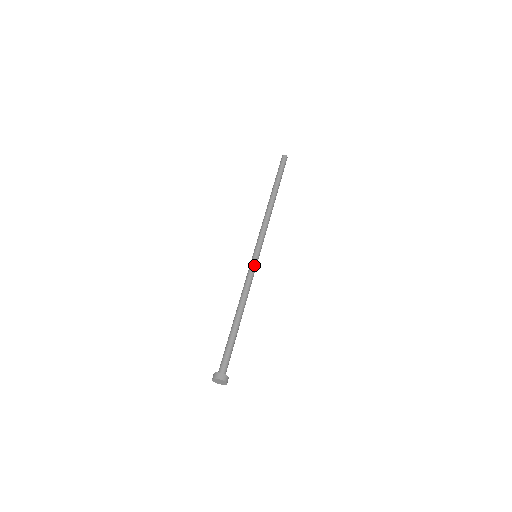
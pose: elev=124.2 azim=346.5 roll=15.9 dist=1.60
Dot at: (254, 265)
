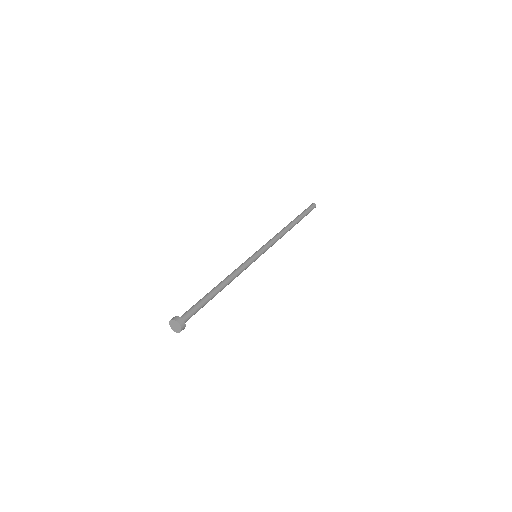
Dot at: (250, 259)
